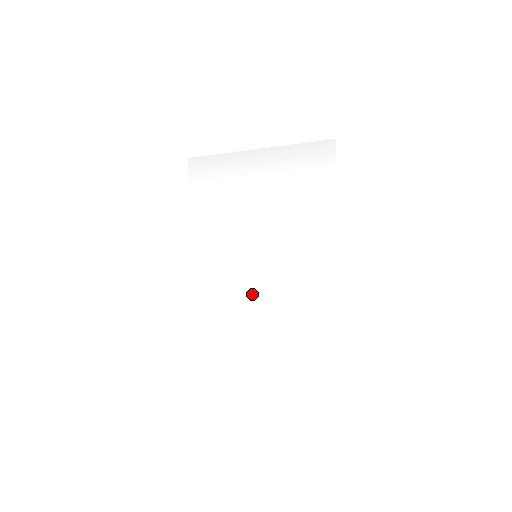
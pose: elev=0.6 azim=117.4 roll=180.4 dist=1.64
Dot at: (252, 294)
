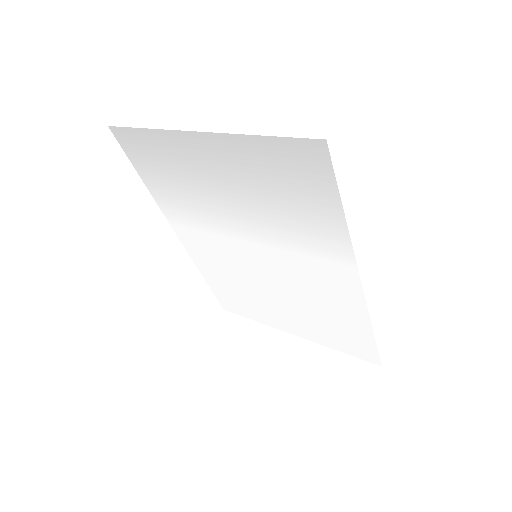
Dot at: (266, 287)
